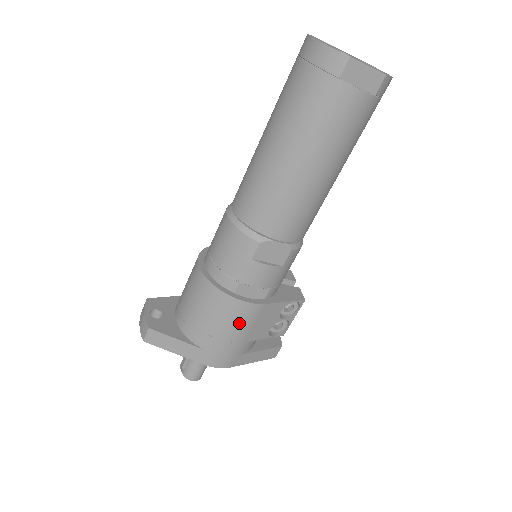
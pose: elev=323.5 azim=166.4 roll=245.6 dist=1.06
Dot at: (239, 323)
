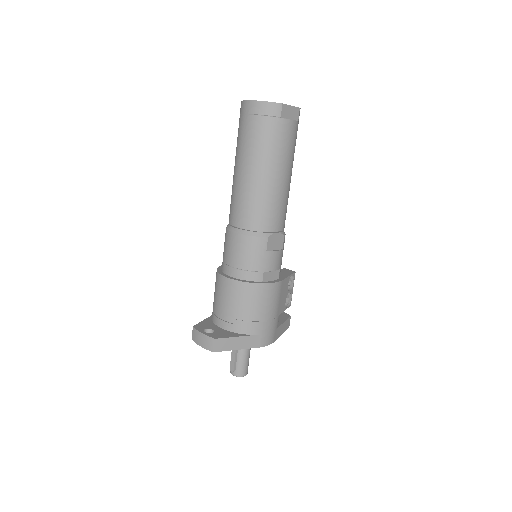
Dot at: (272, 302)
